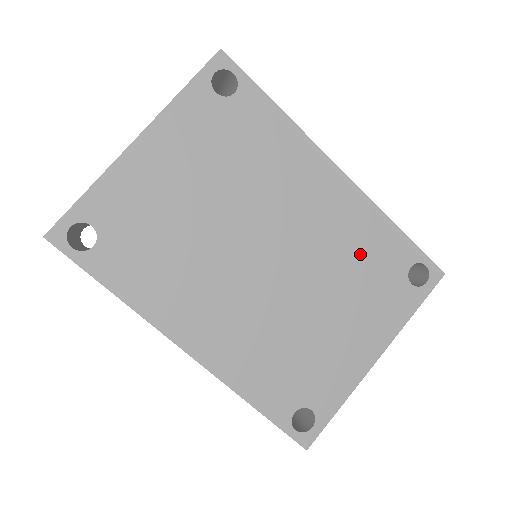
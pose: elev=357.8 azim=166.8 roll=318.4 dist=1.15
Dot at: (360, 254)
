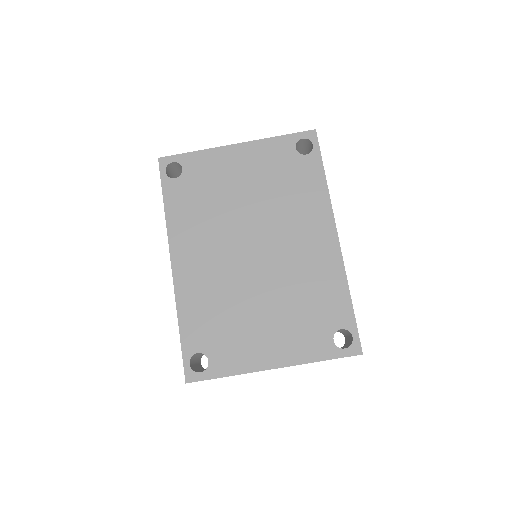
Dot at: (313, 293)
